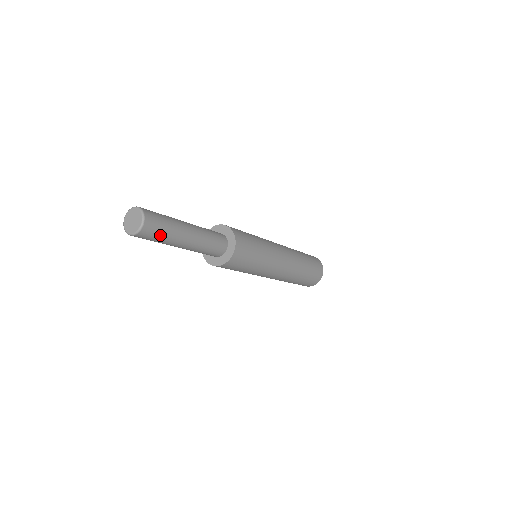
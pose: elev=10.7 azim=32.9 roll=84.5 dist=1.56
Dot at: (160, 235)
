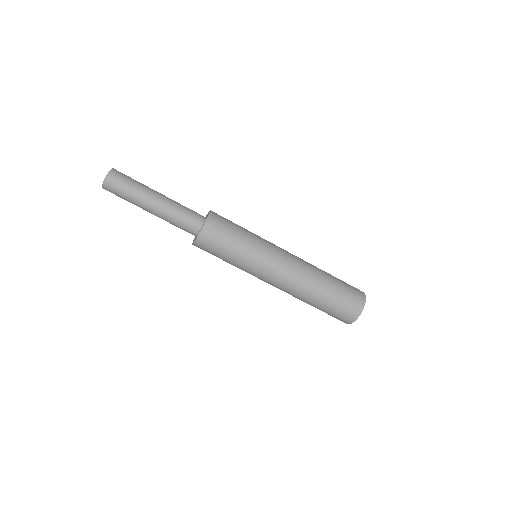
Dot at: (129, 182)
